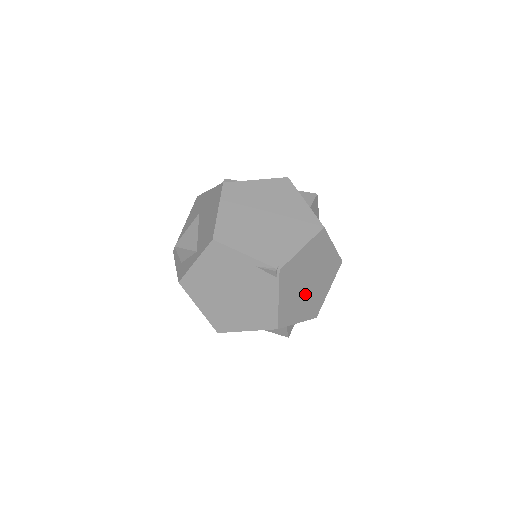
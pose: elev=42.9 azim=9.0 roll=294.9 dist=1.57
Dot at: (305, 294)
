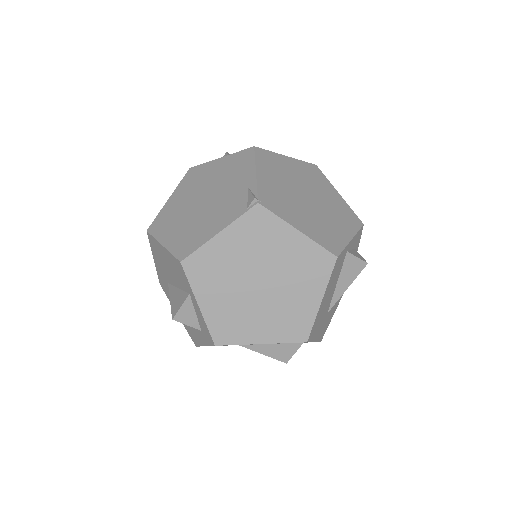
Dot at: (241, 288)
